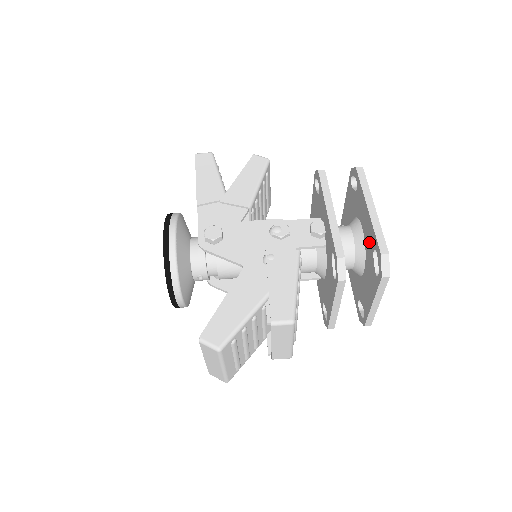
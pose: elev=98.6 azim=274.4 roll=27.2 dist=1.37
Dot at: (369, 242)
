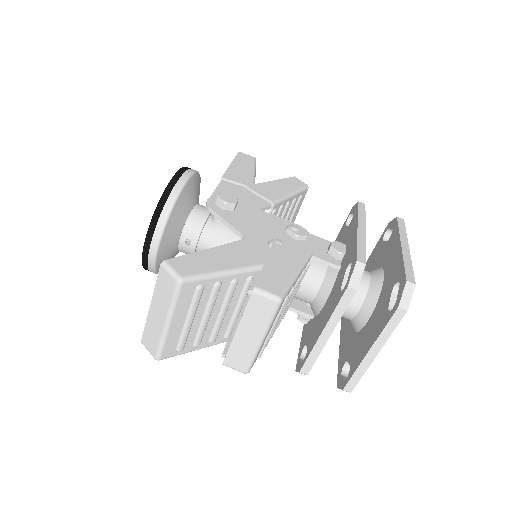
Dot at: (390, 280)
